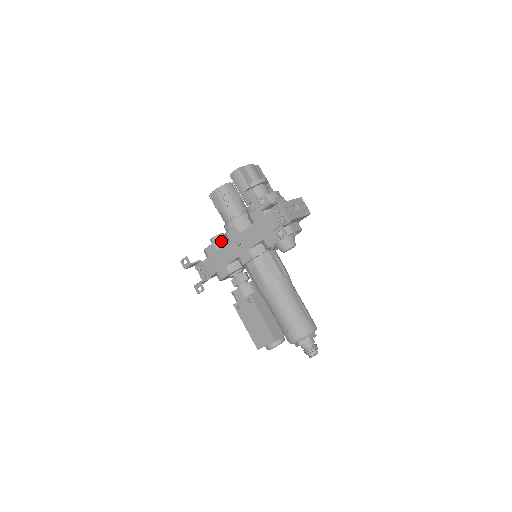
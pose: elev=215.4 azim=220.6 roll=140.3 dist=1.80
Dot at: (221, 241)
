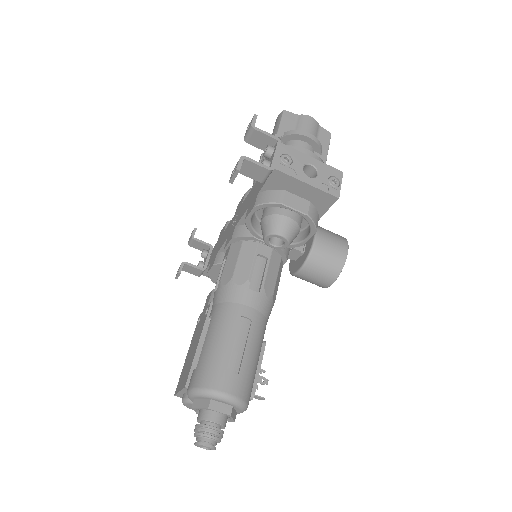
Dot at: occluded
